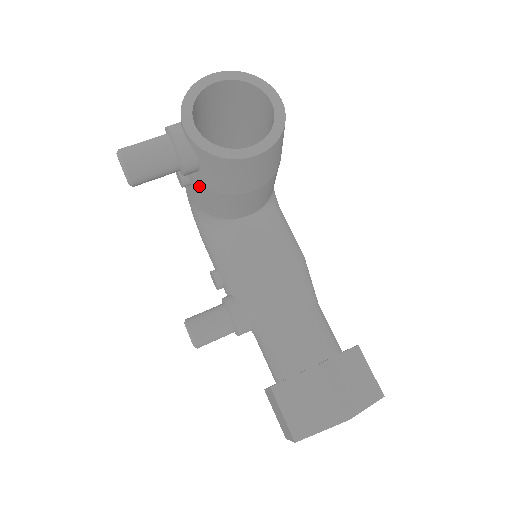
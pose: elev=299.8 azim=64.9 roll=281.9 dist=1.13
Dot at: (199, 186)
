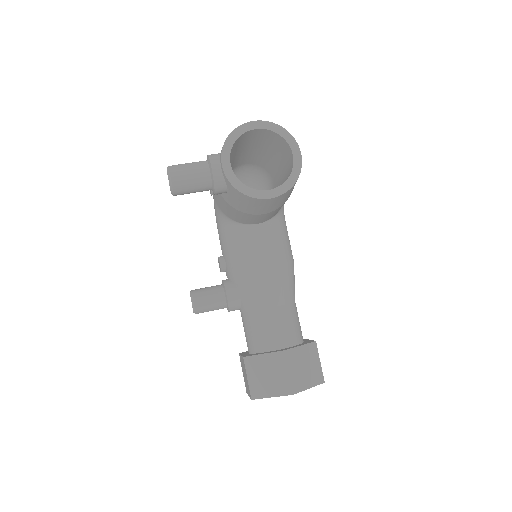
Dot at: (224, 200)
